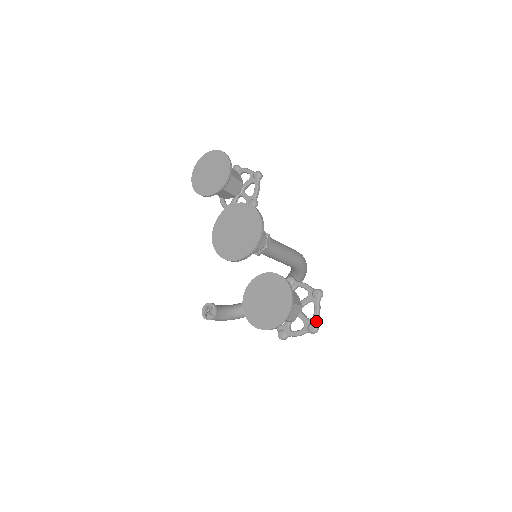
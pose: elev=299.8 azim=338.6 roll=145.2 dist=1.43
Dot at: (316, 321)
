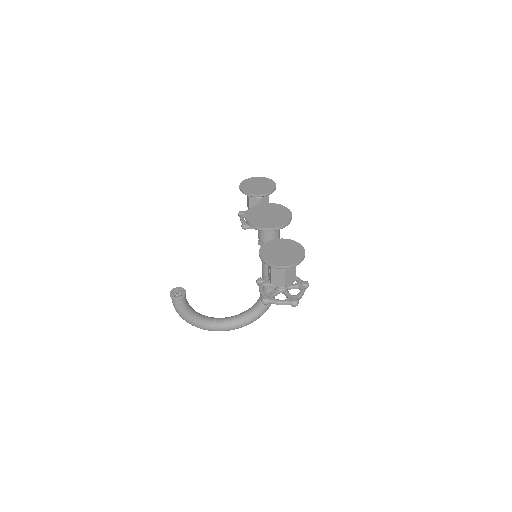
Dot at: (299, 298)
